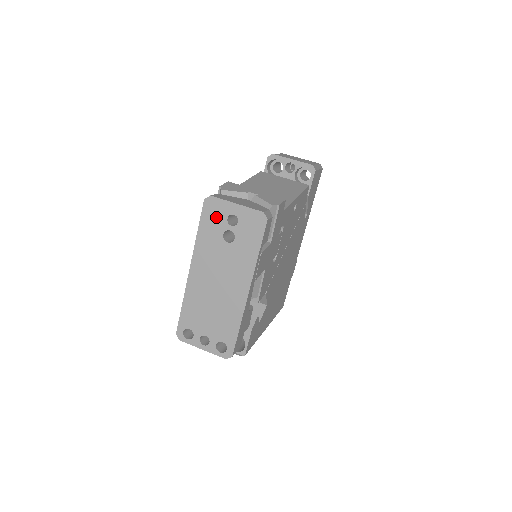
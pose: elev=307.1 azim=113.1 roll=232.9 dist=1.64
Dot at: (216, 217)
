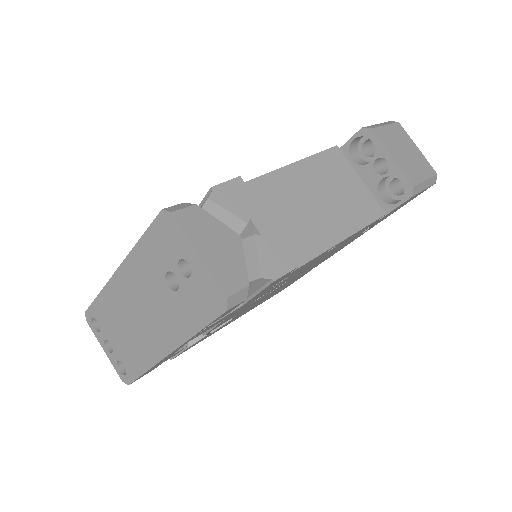
Dot at: (167, 245)
